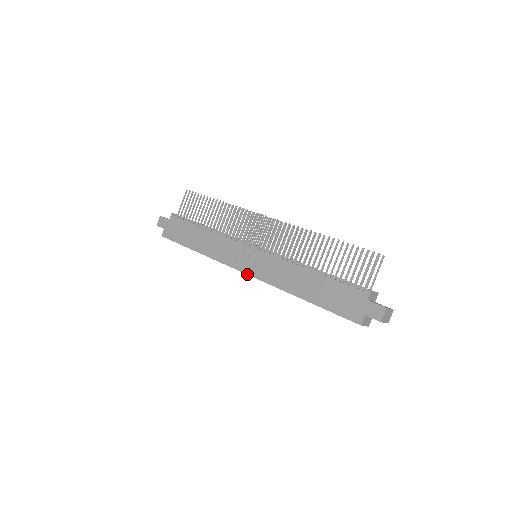
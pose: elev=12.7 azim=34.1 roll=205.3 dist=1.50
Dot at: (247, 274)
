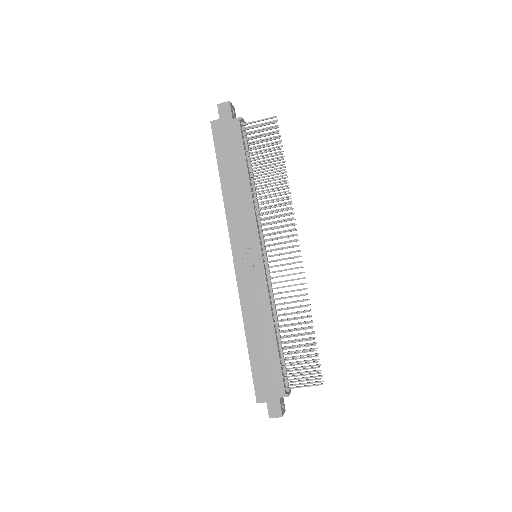
Dot at: (234, 264)
